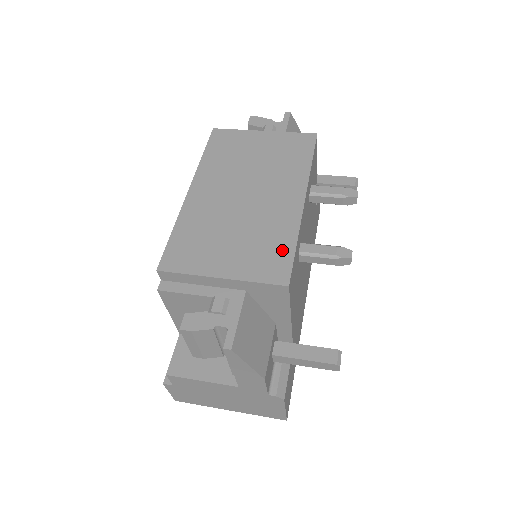
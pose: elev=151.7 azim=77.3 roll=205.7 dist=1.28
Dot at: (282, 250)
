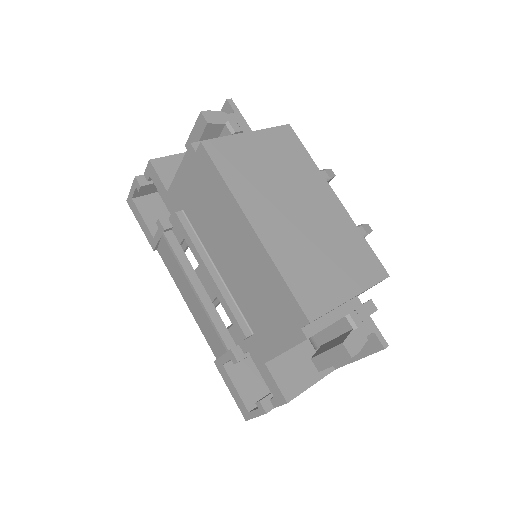
Dot at: (363, 250)
